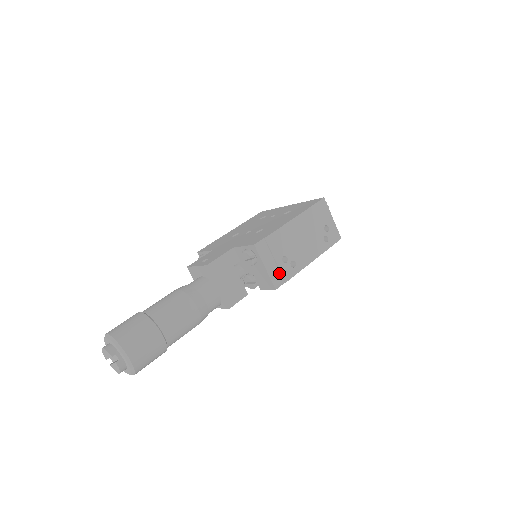
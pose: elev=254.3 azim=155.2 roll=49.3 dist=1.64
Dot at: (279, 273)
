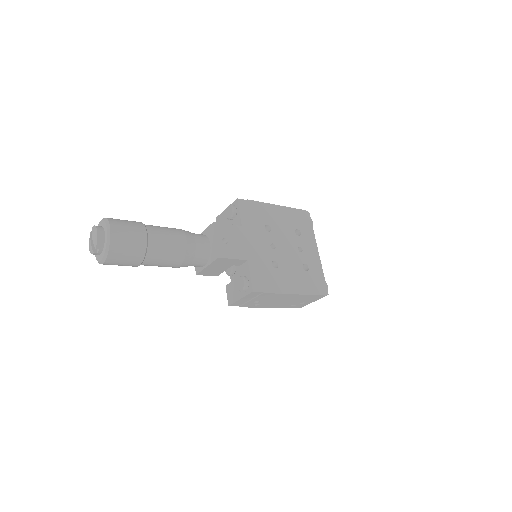
Dot at: (243, 303)
